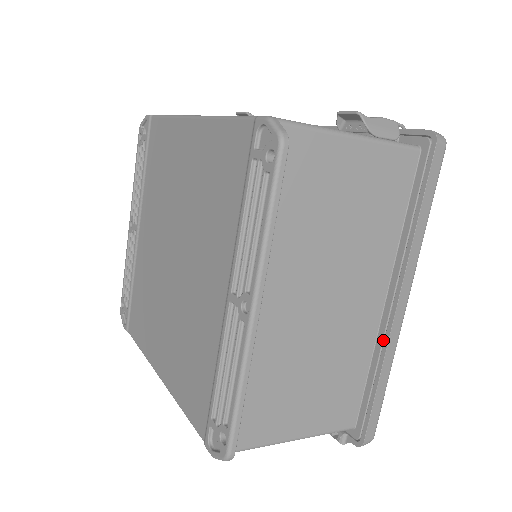
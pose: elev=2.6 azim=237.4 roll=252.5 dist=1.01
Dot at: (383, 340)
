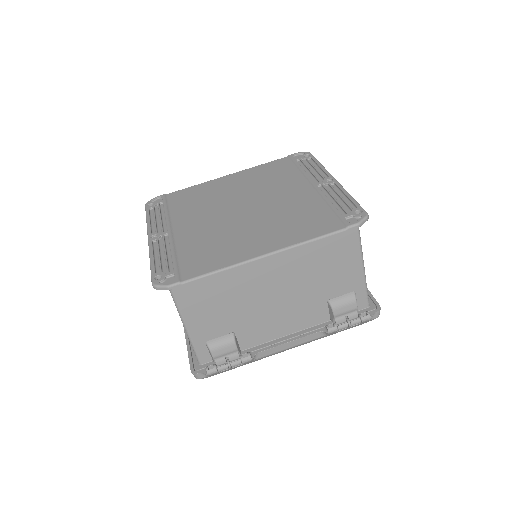
Dot at: occluded
